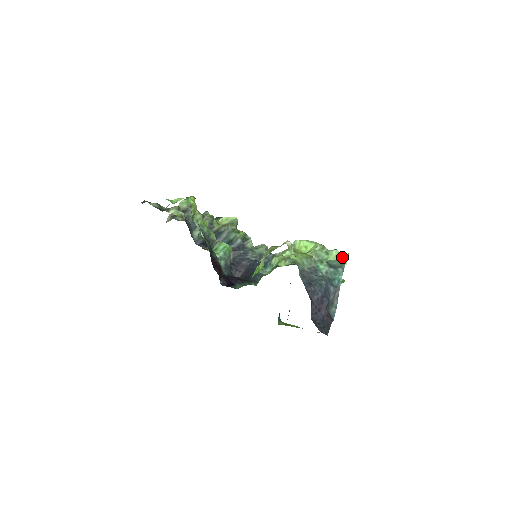
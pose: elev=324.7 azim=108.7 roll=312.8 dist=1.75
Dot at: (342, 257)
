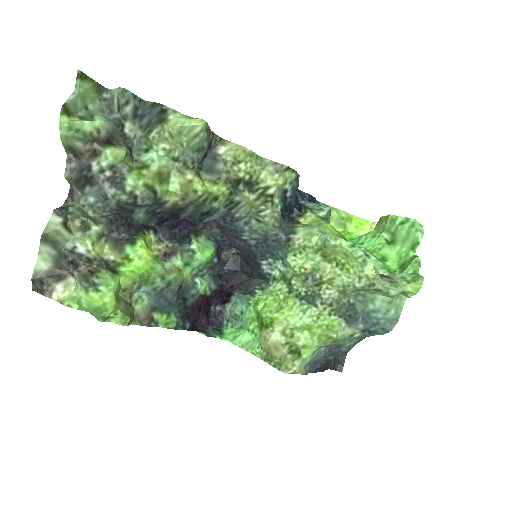
Dot at: (403, 292)
